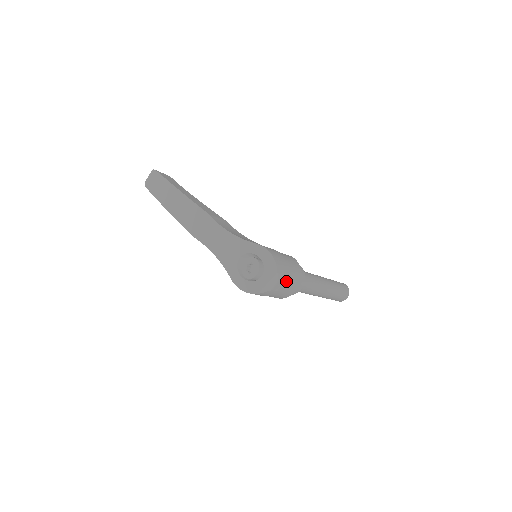
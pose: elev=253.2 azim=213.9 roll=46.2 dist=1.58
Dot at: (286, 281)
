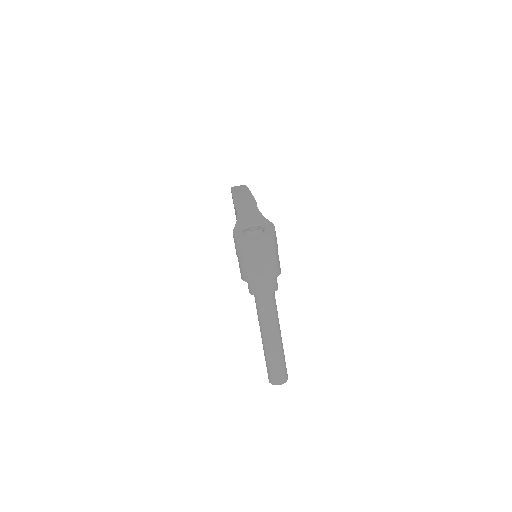
Dot at: (266, 258)
